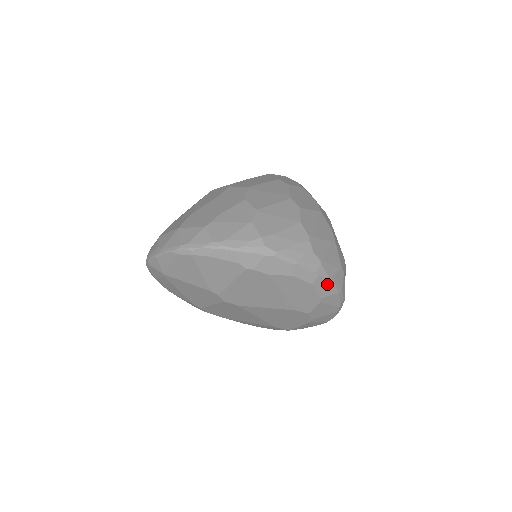
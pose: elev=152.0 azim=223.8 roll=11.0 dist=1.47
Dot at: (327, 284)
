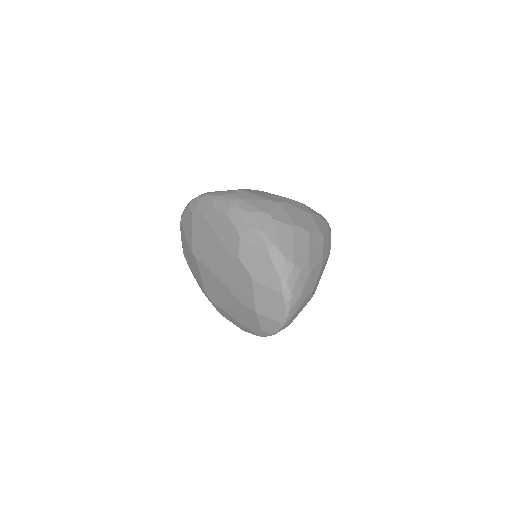
Dot at: (242, 217)
